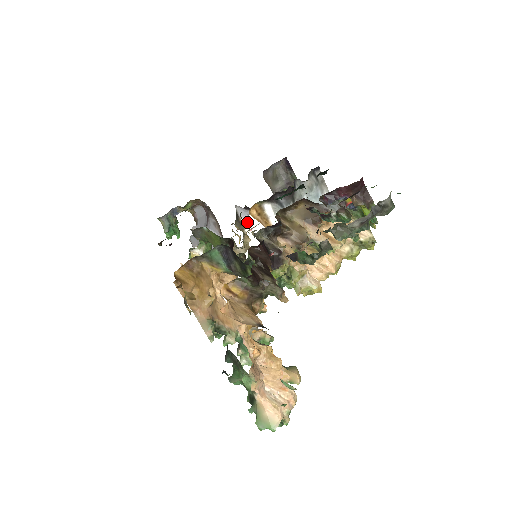
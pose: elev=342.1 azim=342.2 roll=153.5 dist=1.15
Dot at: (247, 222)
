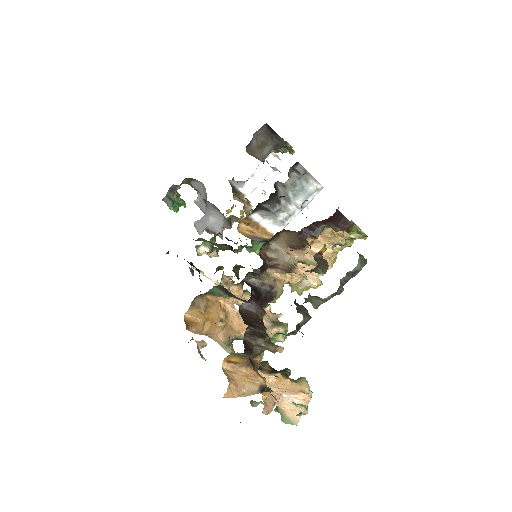
Dot at: (245, 189)
